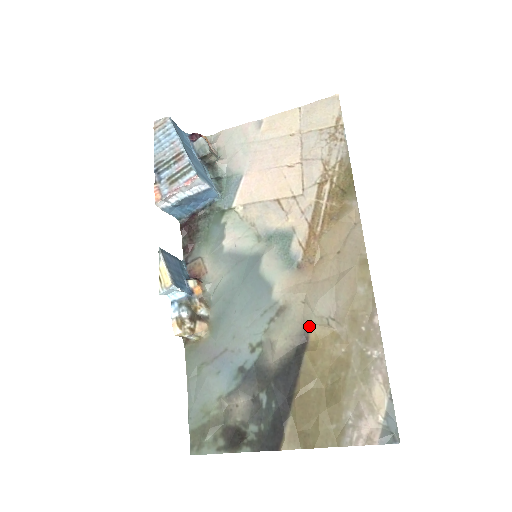
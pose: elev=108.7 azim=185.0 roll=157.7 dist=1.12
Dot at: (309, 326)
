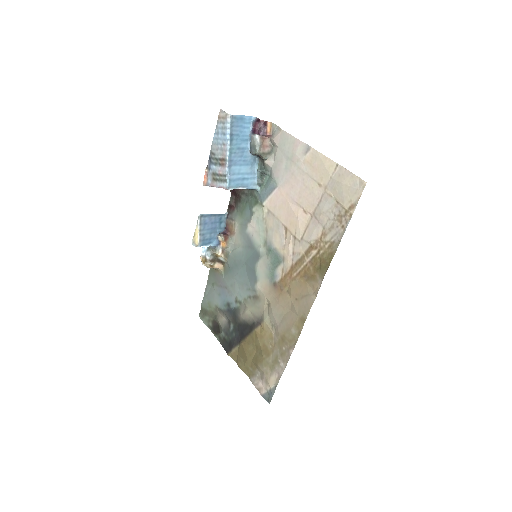
Dot at: (263, 320)
